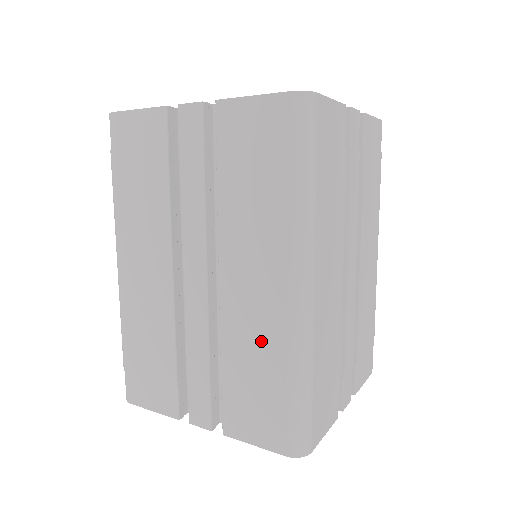
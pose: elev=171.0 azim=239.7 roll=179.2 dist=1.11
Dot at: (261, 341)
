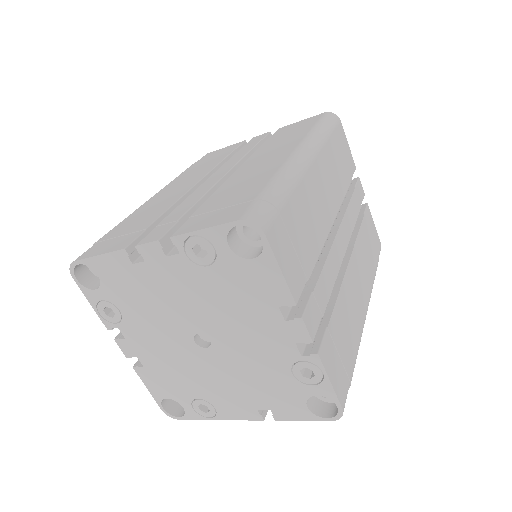
Dot at: (255, 177)
